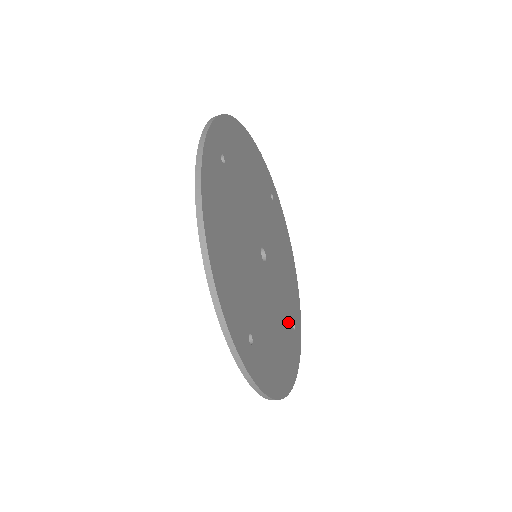
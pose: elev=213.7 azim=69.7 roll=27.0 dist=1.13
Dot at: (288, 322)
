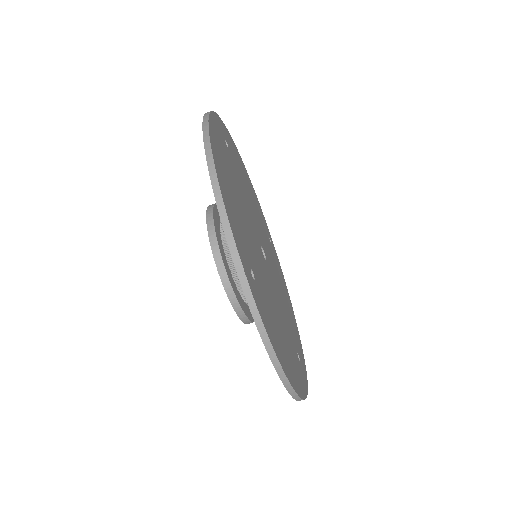
Dot at: (292, 342)
